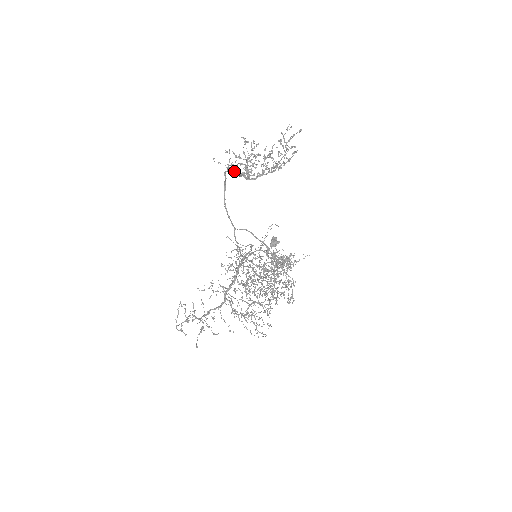
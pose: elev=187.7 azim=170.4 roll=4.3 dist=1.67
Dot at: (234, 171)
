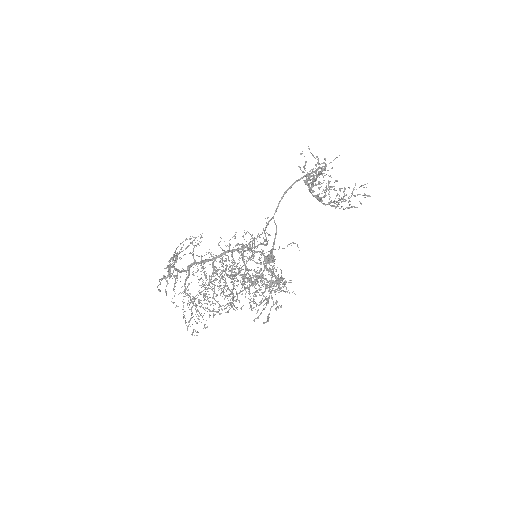
Dot at: (319, 174)
